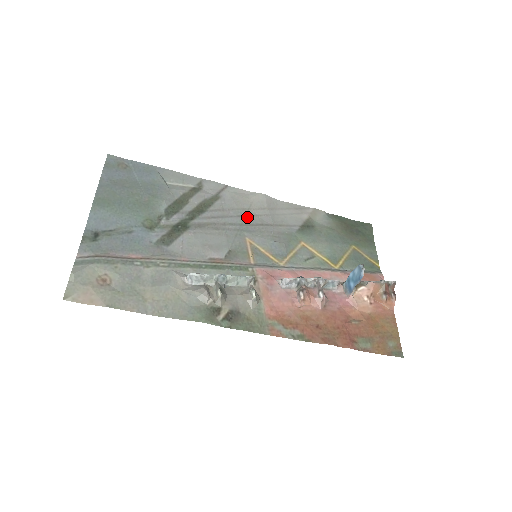
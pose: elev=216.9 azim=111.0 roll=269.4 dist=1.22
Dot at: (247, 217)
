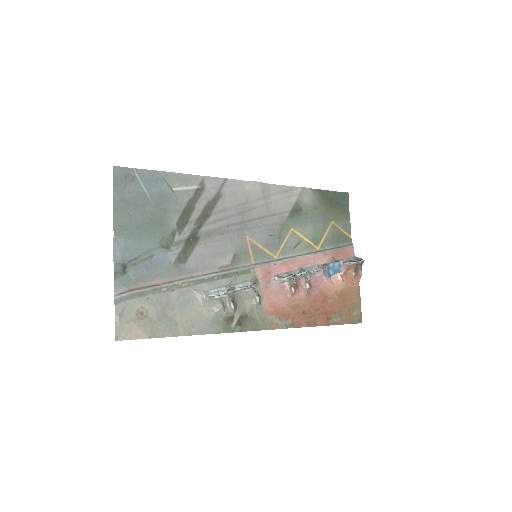
Dot at: (246, 213)
